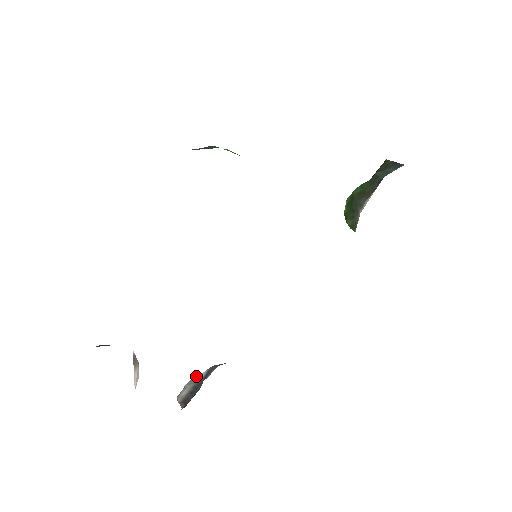
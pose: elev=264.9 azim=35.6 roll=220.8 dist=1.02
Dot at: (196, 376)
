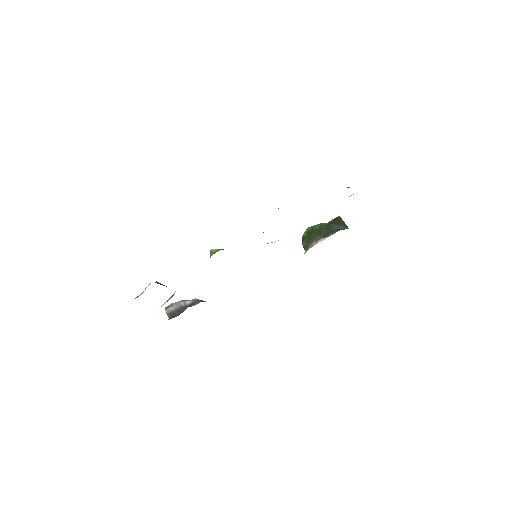
Dot at: (182, 301)
